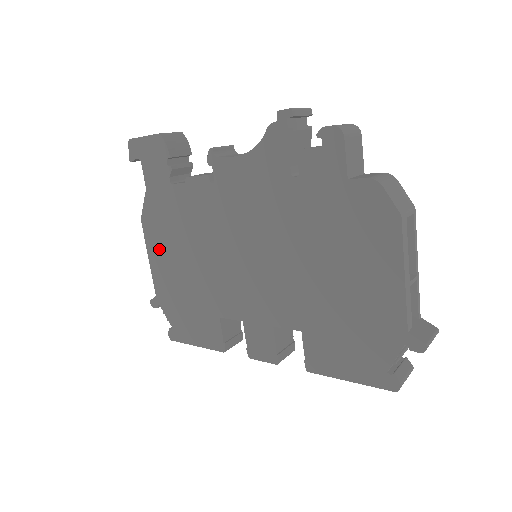
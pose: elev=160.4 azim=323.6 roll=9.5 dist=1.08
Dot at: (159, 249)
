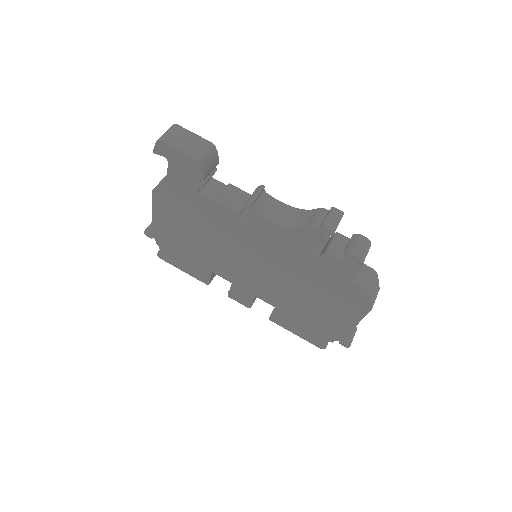
Dot at: (167, 215)
